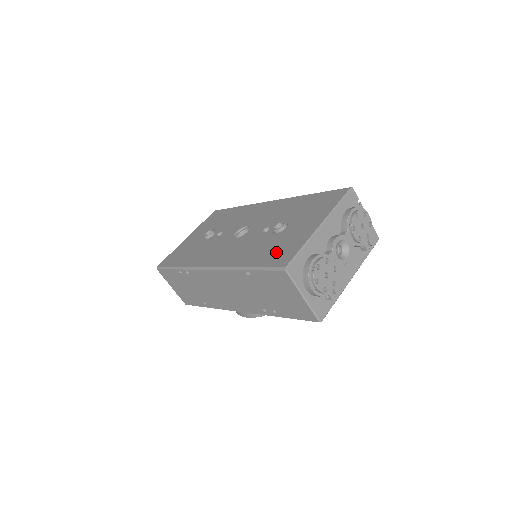
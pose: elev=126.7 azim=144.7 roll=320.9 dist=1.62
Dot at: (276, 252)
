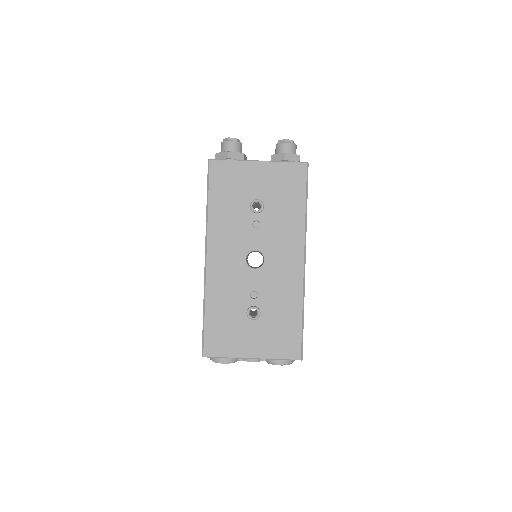
Dot at: (221, 334)
